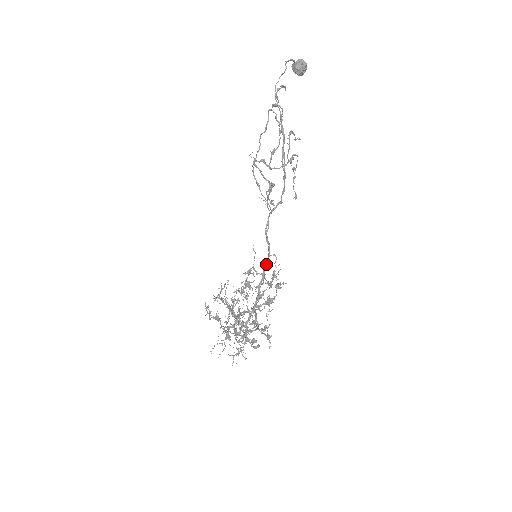
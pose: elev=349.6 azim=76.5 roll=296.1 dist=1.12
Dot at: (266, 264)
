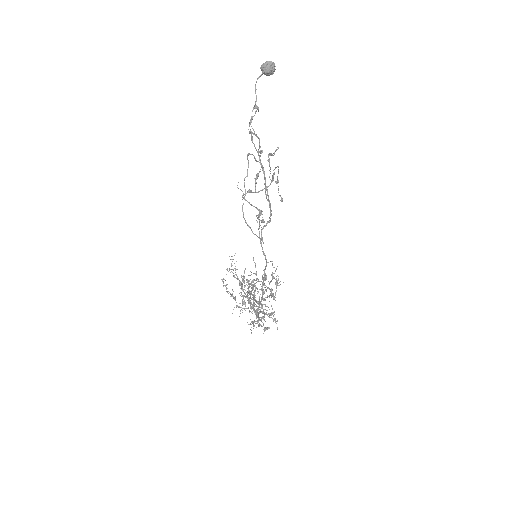
Dot at: (265, 269)
